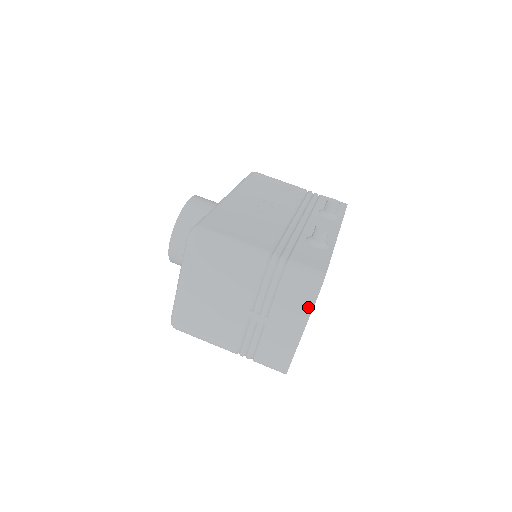
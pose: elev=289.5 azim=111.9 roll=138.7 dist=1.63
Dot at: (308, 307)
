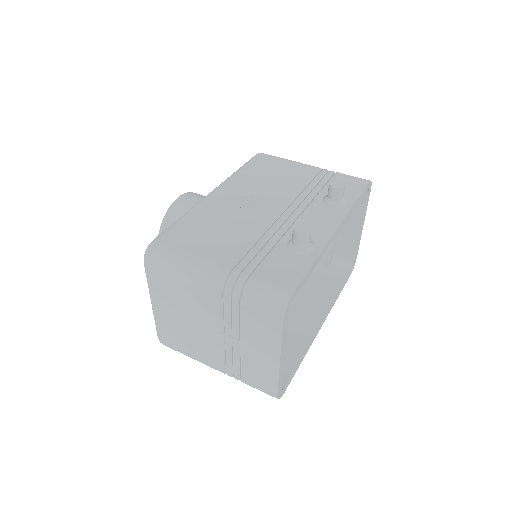
Dot at: (277, 332)
